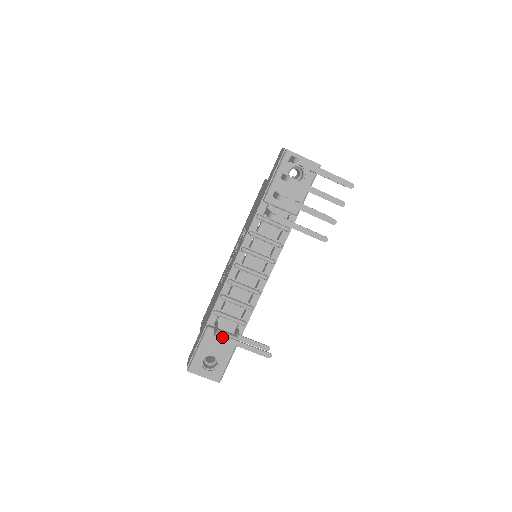
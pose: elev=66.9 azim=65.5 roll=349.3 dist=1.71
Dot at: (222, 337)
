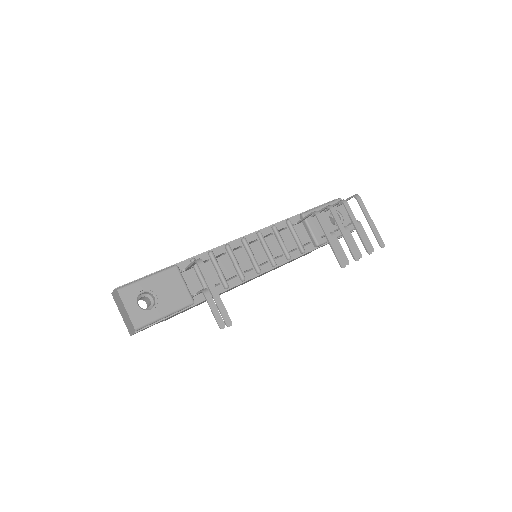
Dot at: (203, 265)
